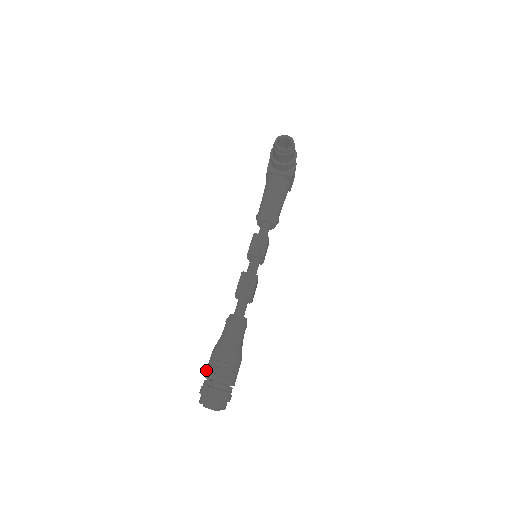
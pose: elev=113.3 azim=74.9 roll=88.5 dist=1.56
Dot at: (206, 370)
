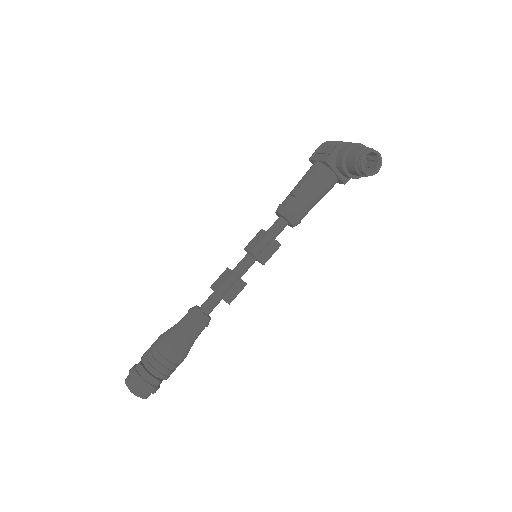
Dot at: (147, 357)
